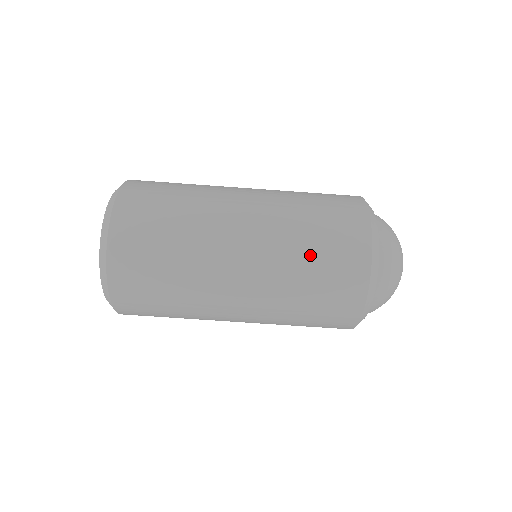
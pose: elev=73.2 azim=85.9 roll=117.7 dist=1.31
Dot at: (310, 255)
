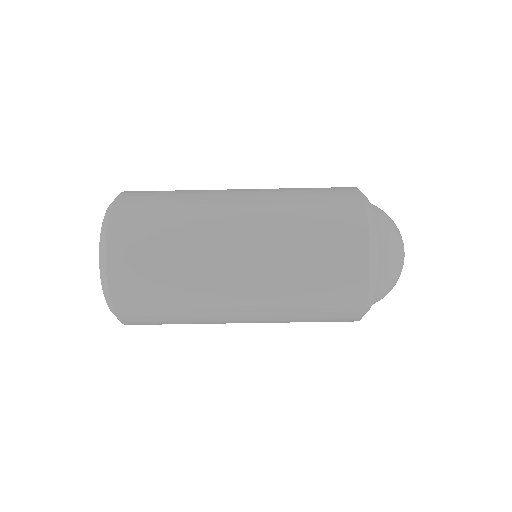
Dot at: (305, 204)
